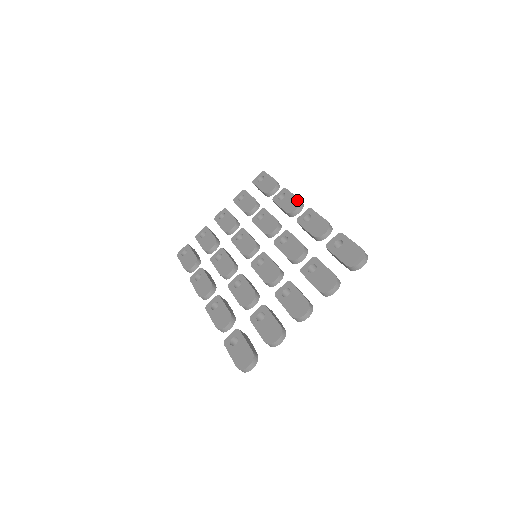
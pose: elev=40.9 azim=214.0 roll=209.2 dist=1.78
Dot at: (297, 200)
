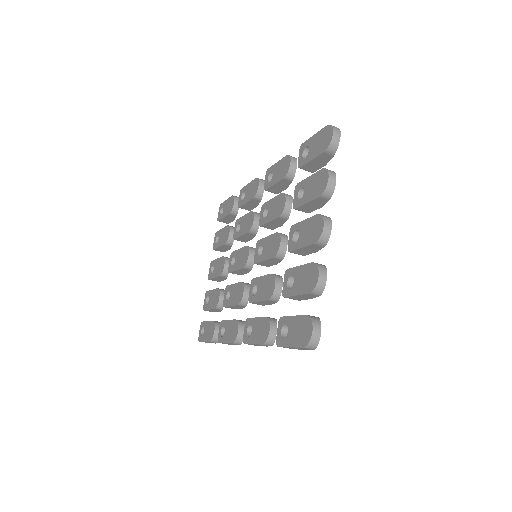
Dot at: (254, 181)
